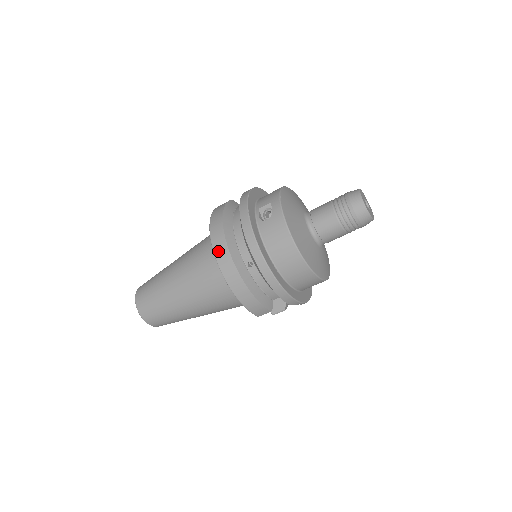
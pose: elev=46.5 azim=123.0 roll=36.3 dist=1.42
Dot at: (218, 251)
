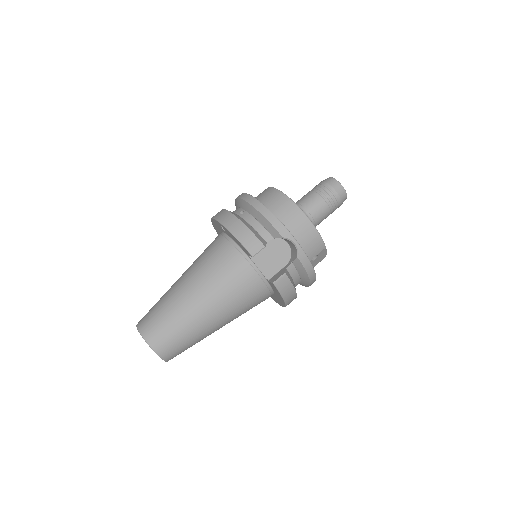
Dot at: (215, 215)
